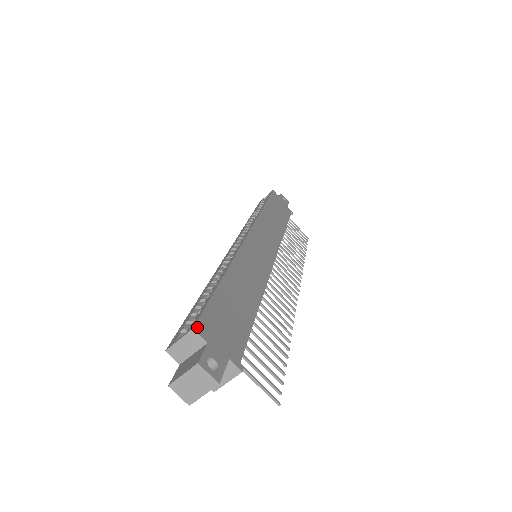
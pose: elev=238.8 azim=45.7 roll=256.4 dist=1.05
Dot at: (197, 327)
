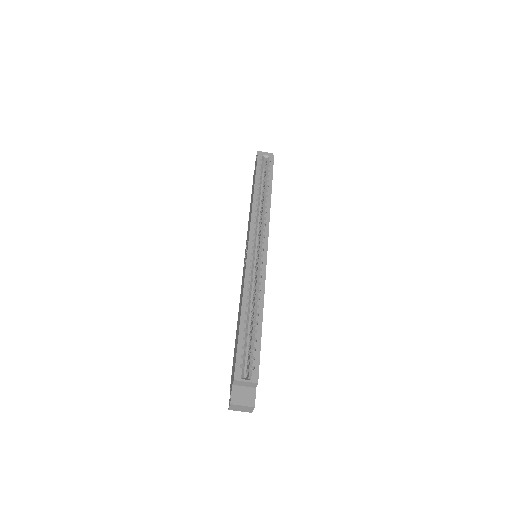
Dot at: occluded
